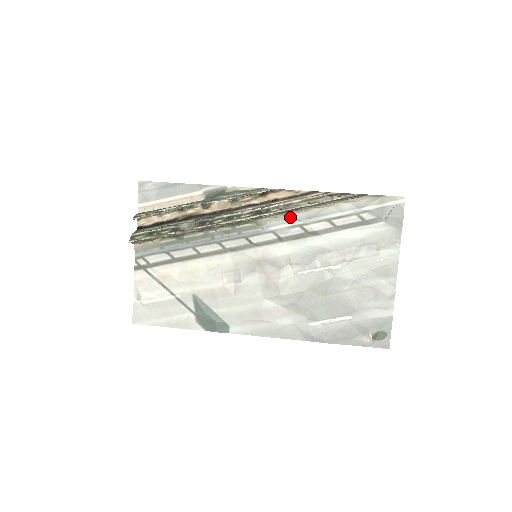
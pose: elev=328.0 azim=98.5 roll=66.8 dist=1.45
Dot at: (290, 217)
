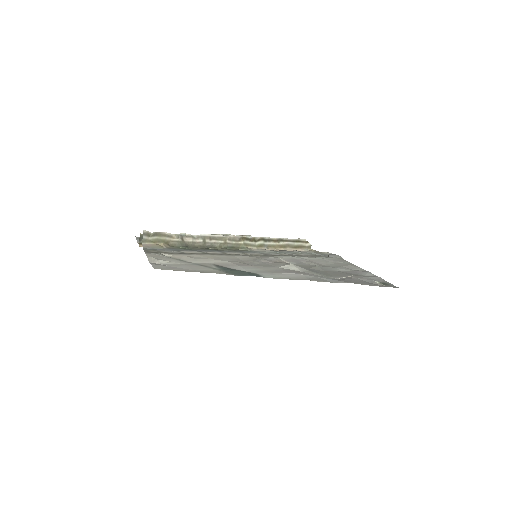
Dot at: (268, 250)
